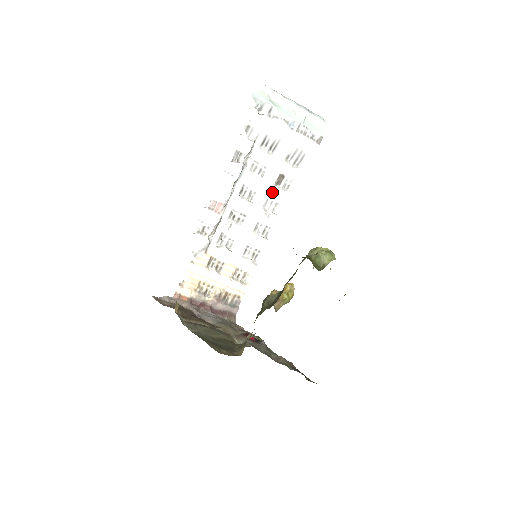
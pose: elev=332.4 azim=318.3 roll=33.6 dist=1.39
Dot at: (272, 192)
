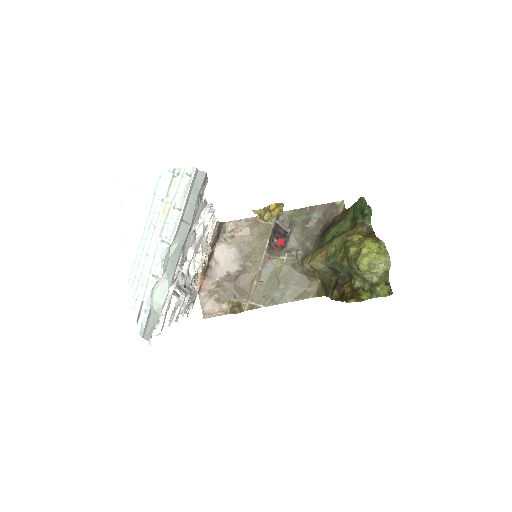
Dot at: occluded
